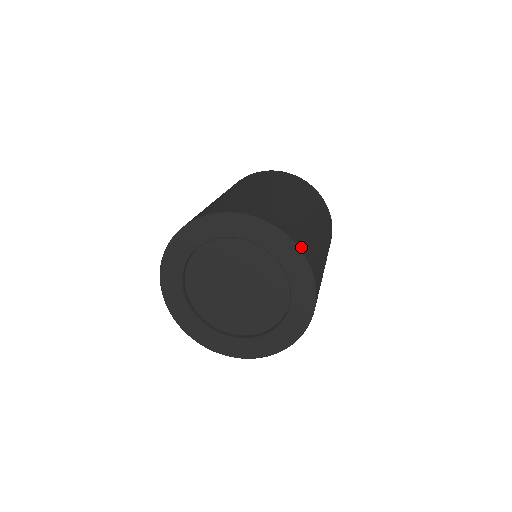
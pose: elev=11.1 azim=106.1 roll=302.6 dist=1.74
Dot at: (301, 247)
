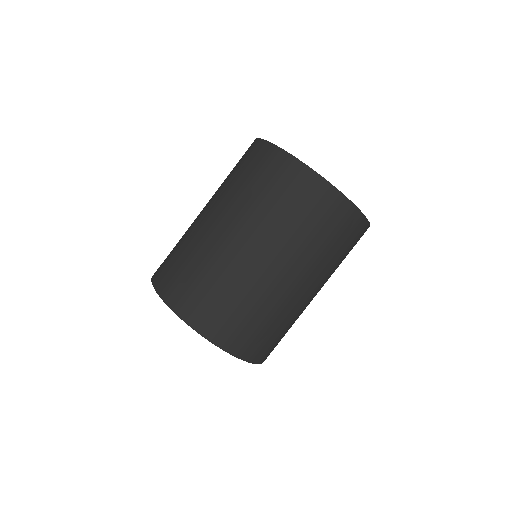
Dot at: (221, 342)
